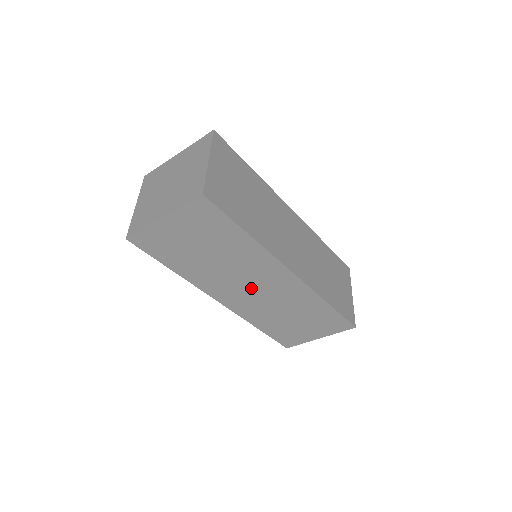
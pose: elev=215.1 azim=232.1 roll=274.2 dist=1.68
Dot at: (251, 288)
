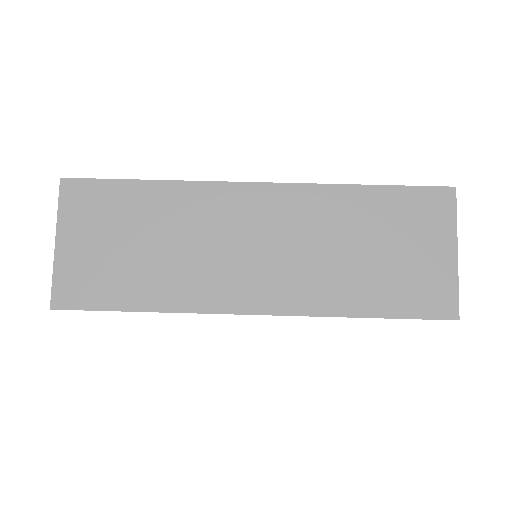
Dot at: occluded
